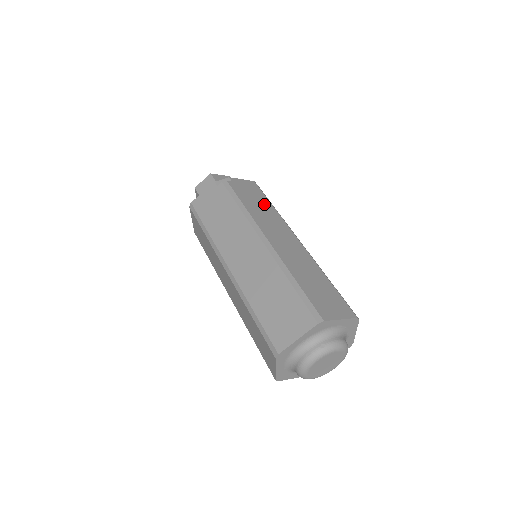
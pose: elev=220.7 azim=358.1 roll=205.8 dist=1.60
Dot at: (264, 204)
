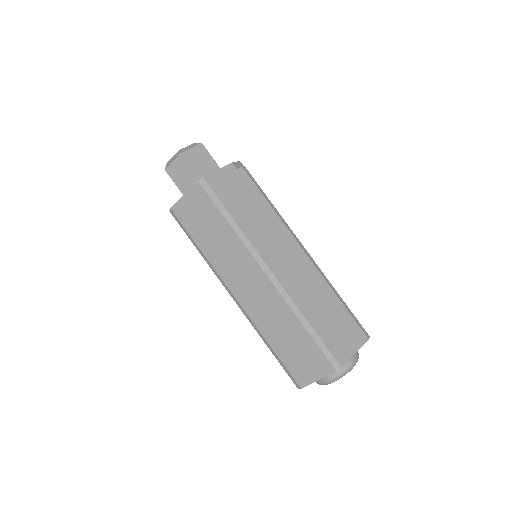
Dot at: occluded
